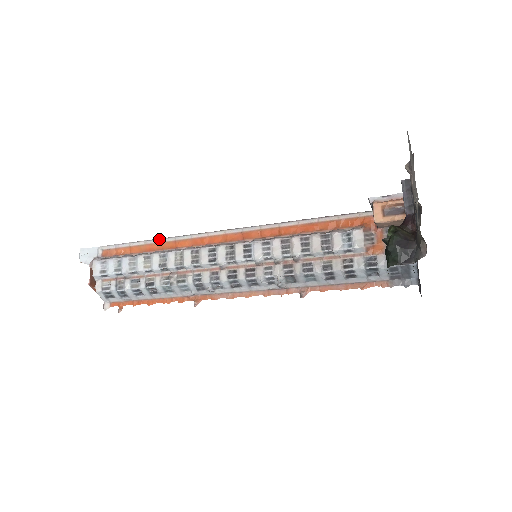
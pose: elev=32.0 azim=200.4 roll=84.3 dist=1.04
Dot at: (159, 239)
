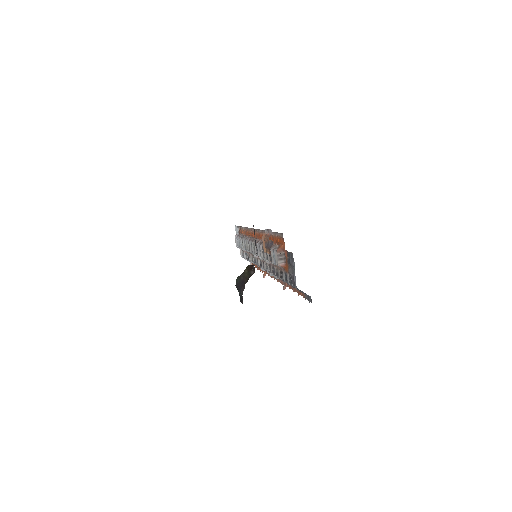
Dot at: (246, 228)
